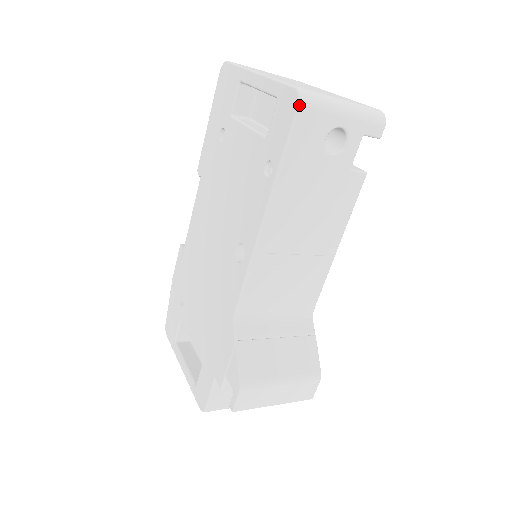
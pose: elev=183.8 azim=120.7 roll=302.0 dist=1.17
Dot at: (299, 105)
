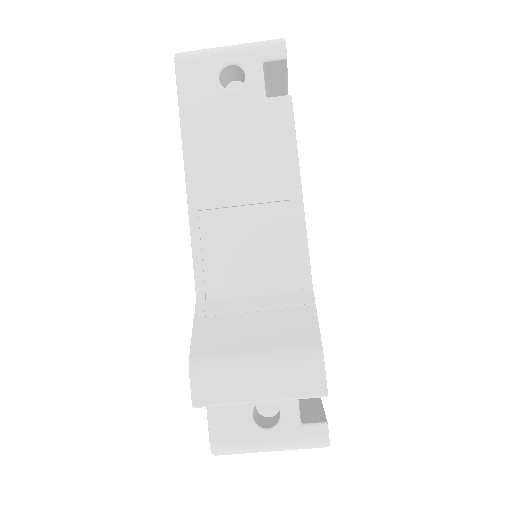
Dot at: (175, 61)
